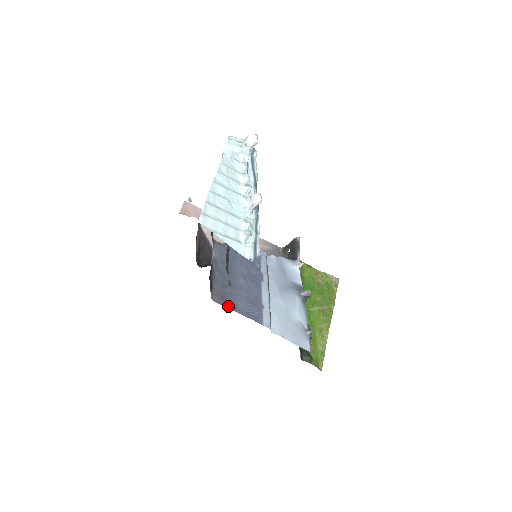
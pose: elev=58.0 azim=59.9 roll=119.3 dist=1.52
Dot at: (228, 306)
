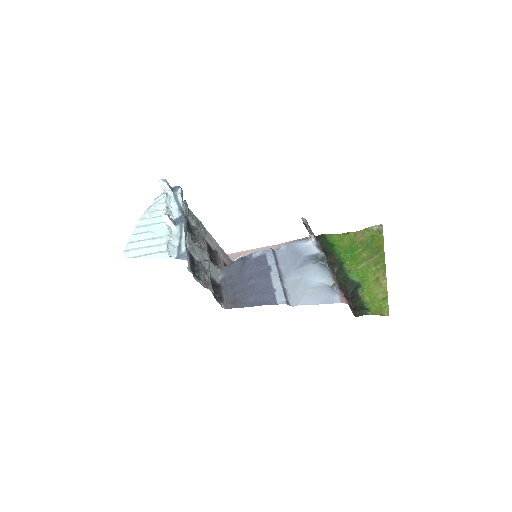
Dot at: (241, 306)
